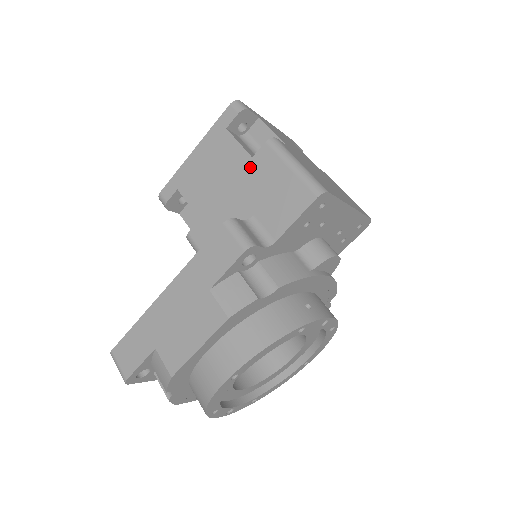
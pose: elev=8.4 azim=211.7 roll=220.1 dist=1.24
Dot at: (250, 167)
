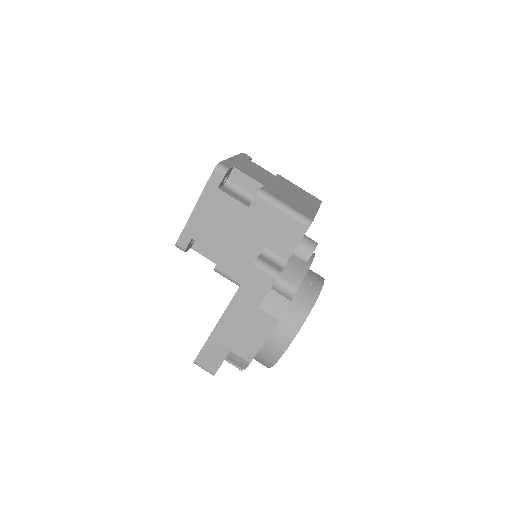
Dot at: (250, 215)
